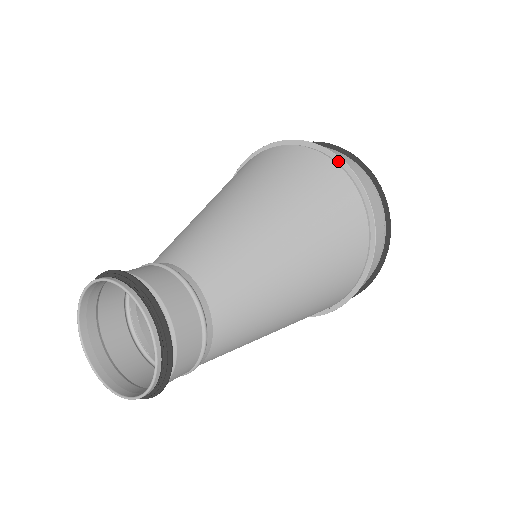
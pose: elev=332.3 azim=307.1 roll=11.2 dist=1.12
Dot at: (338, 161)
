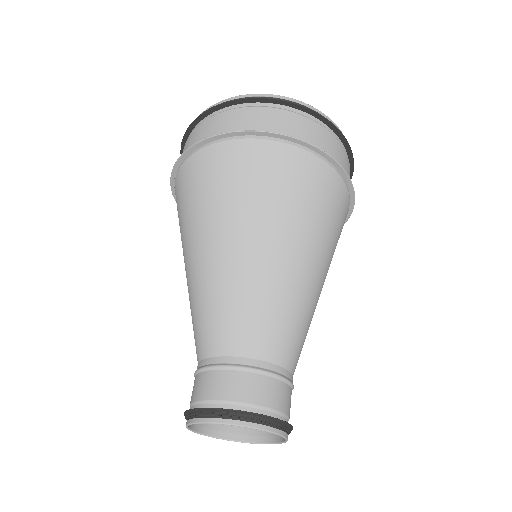
Dot at: (300, 144)
